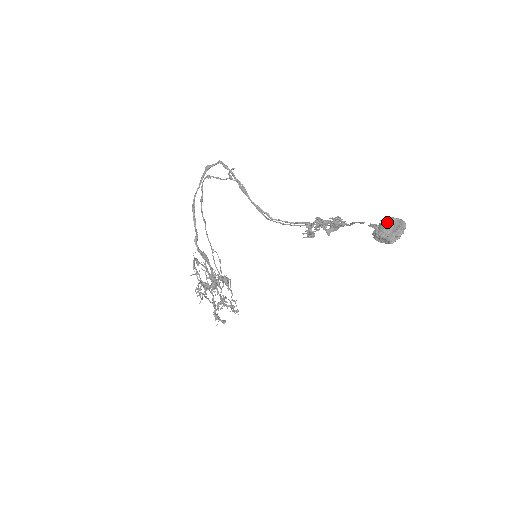
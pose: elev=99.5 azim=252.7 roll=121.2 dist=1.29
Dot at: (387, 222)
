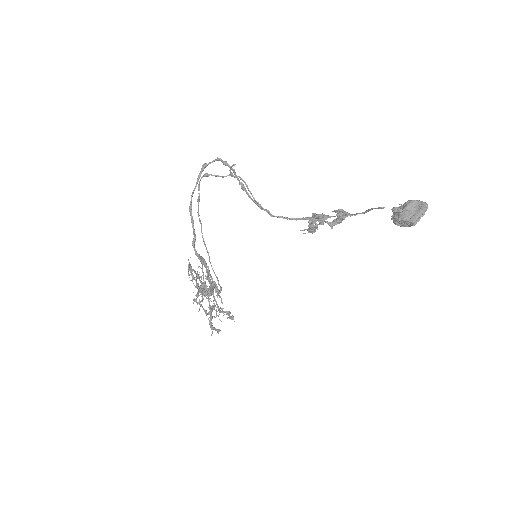
Dot at: (408, 205)
